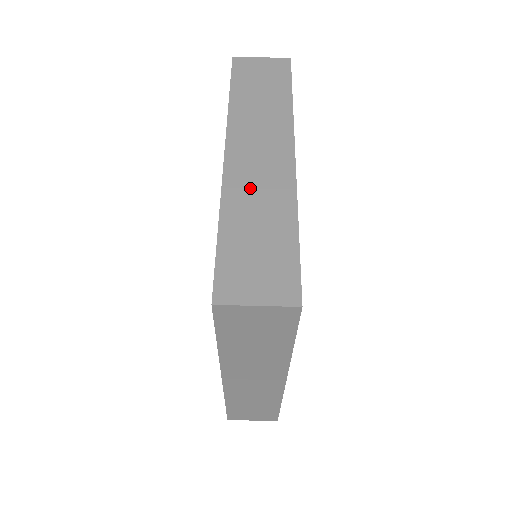
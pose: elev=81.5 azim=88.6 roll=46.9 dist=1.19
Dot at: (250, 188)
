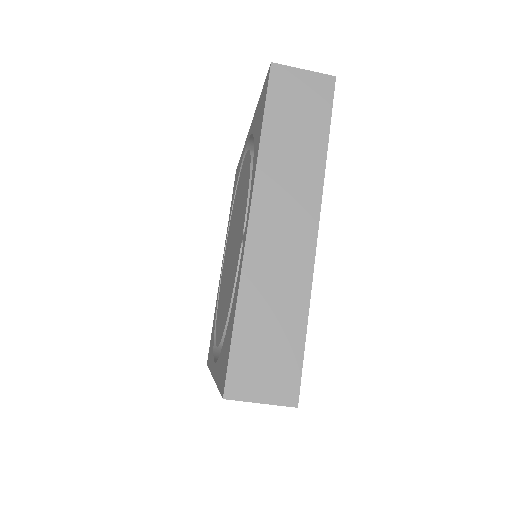
Dot at: (269, 270)
